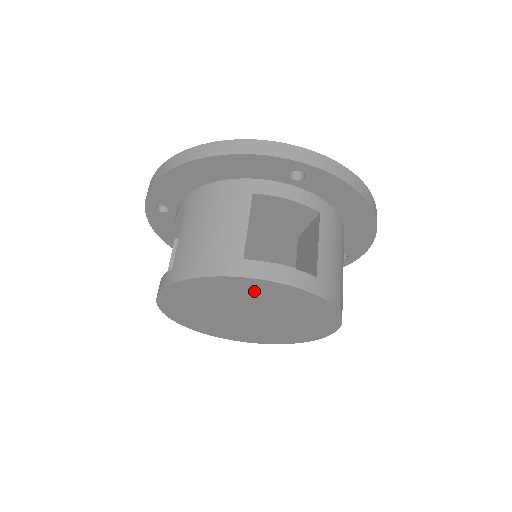
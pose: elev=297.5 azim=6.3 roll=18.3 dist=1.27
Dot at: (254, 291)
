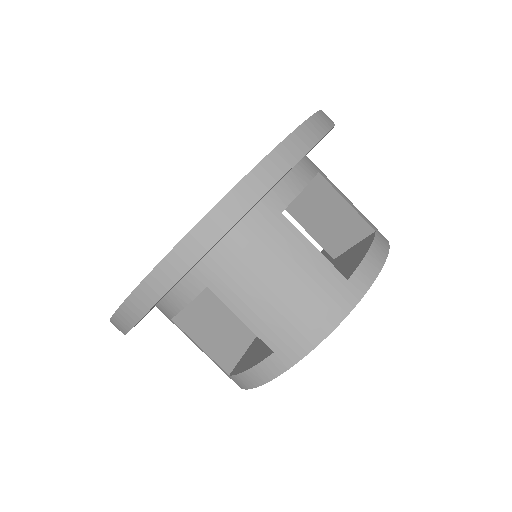
Dot at: occluded
